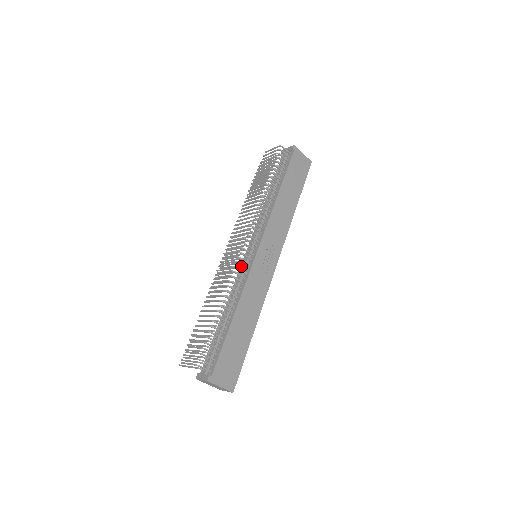
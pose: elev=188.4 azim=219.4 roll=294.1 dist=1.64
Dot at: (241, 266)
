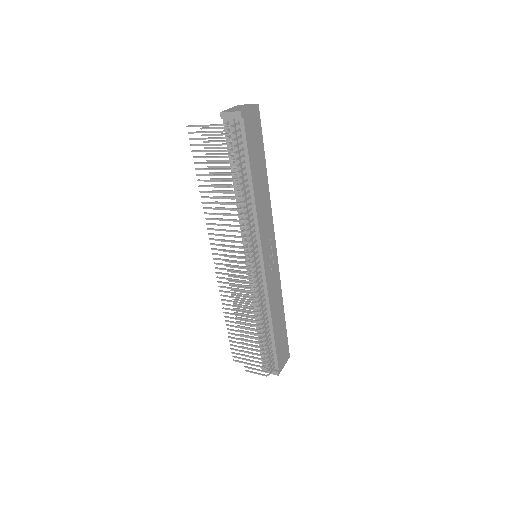
Dot at: (249, 275)
